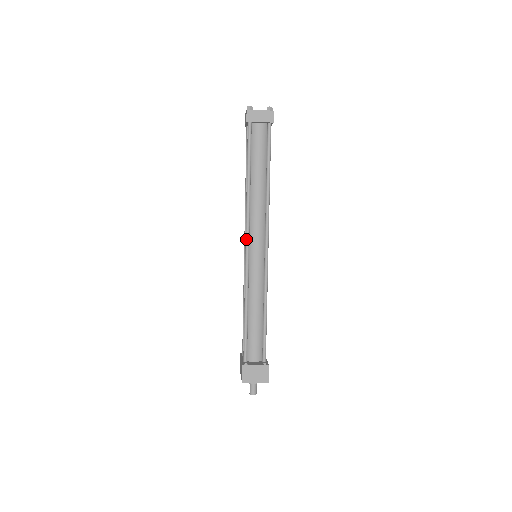
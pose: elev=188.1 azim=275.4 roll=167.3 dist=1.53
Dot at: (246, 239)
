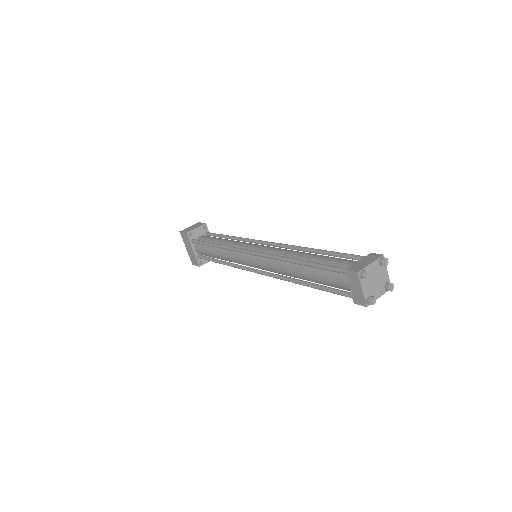
Dot at: occluded
